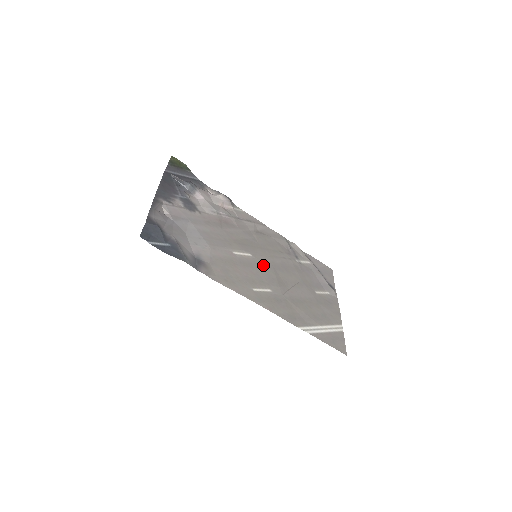
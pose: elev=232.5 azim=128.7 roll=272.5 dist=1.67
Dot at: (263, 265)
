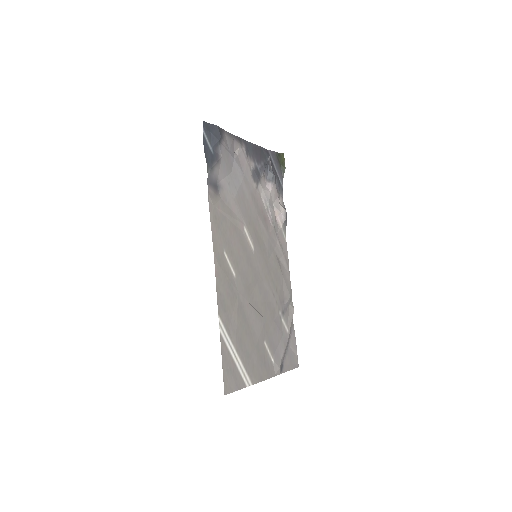
Dot at: (253, 265)
